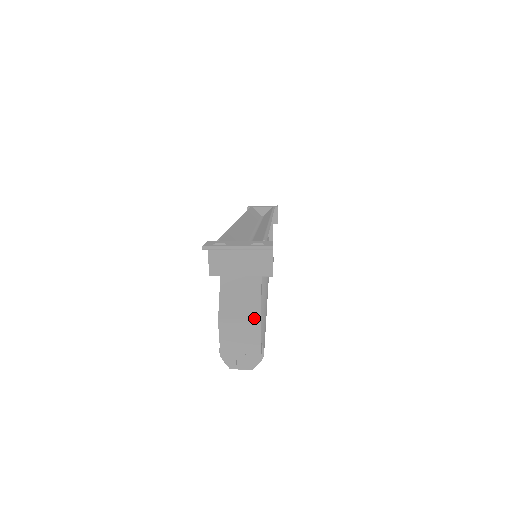
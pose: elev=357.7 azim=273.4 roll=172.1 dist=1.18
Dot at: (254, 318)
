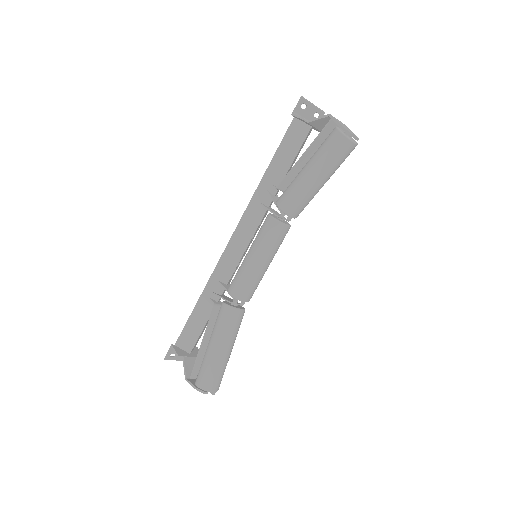
Dot at: occluded
